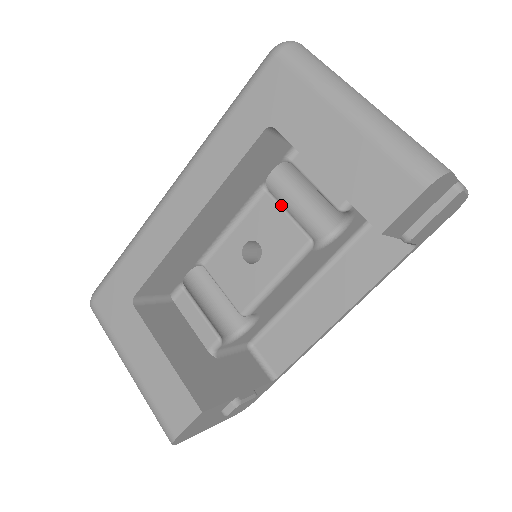
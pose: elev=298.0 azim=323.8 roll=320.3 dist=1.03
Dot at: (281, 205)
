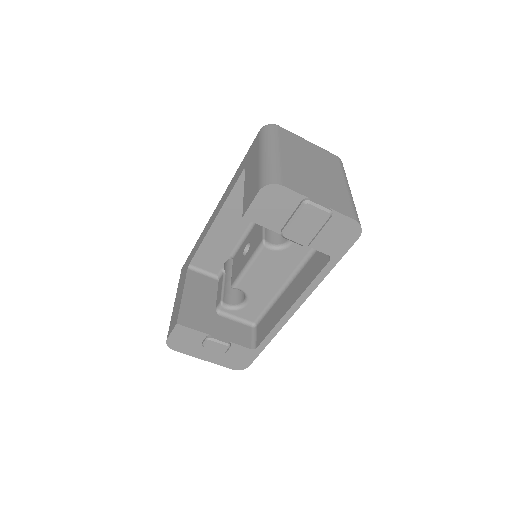
Dot at: occluded
